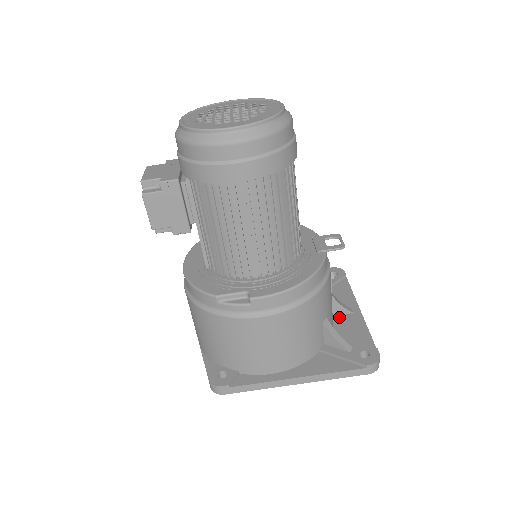
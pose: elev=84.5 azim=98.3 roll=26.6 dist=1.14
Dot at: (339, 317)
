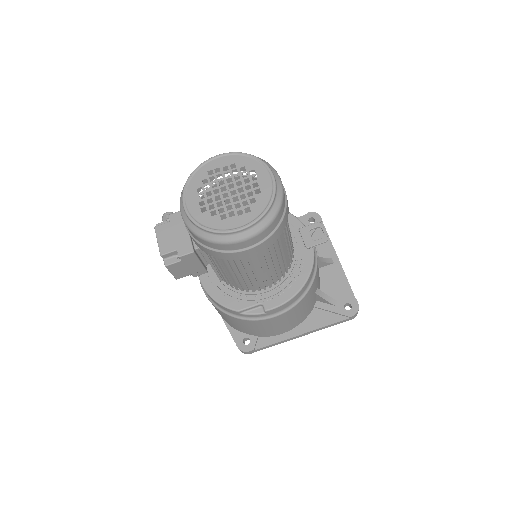
Dot at: (323, 269)
